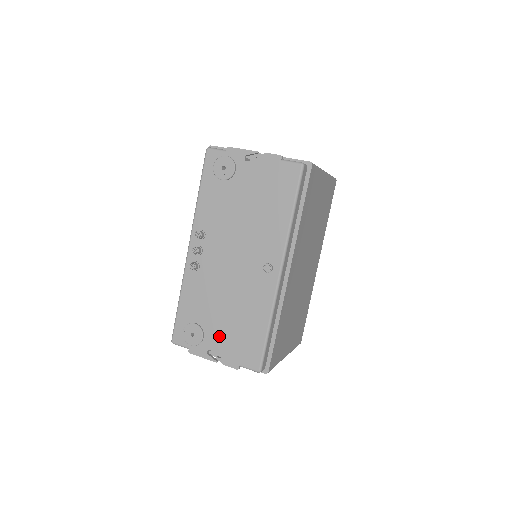
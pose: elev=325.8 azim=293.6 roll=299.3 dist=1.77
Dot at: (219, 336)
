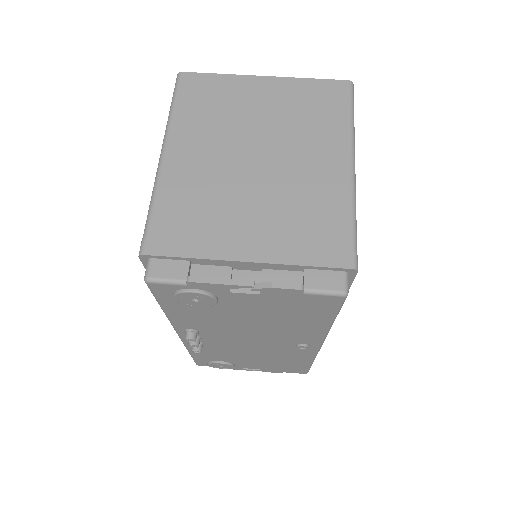
Dot at: (253, 365)
